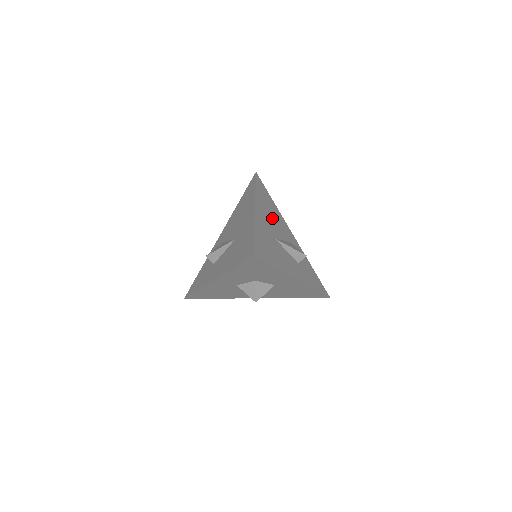
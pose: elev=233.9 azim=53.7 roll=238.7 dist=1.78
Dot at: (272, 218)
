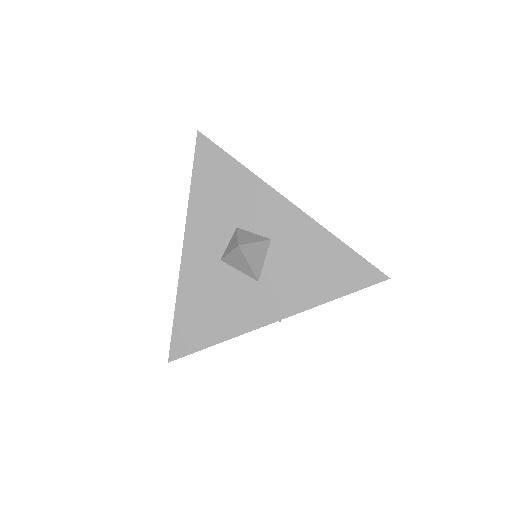
Dot at: occluded
